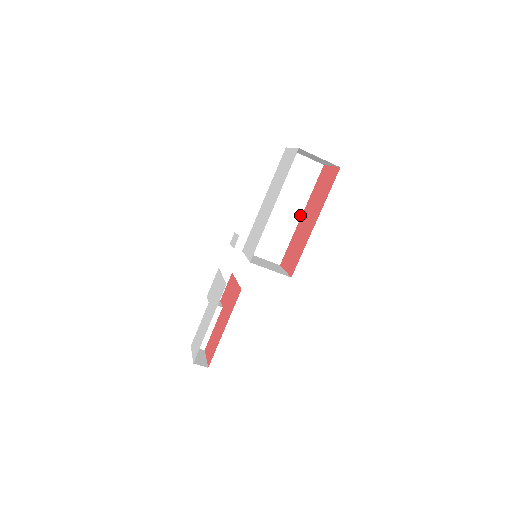
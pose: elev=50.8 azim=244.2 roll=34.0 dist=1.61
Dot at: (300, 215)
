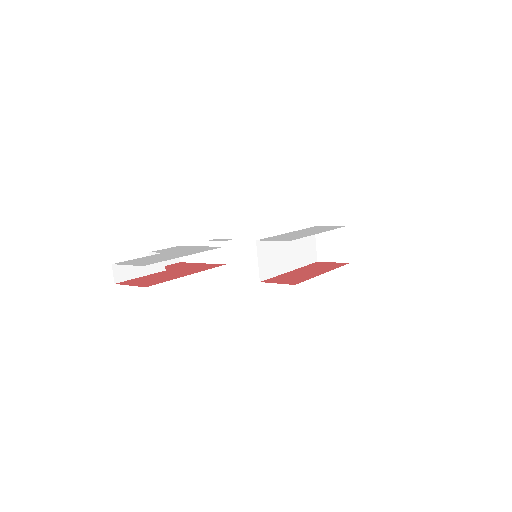
Dot at: (291, 269)
